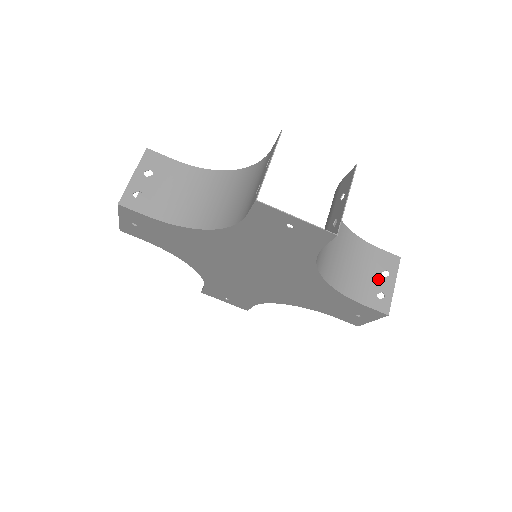
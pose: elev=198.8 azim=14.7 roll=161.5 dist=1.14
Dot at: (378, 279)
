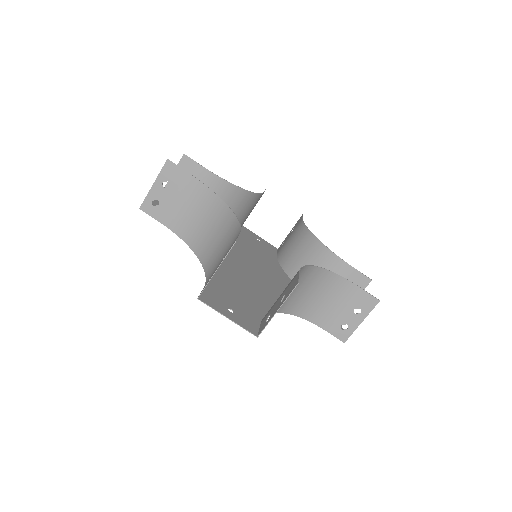
Dot at: (348, 314)
